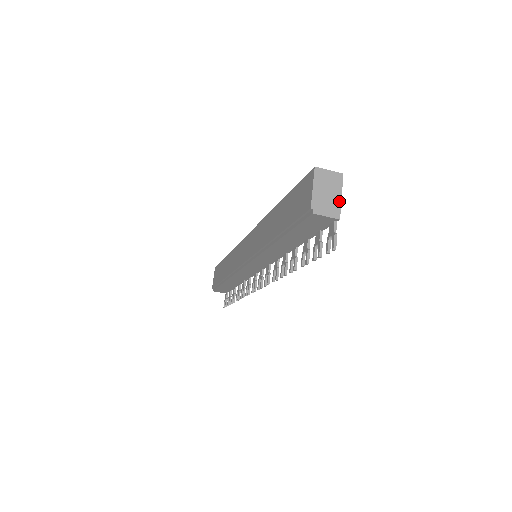
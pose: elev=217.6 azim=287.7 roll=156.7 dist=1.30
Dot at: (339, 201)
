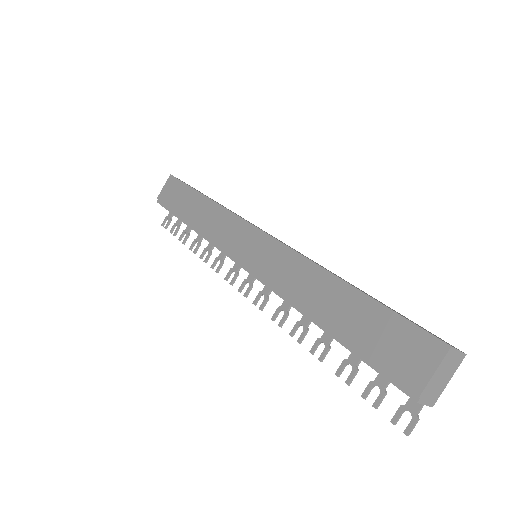
Dot at: (444, 387)
